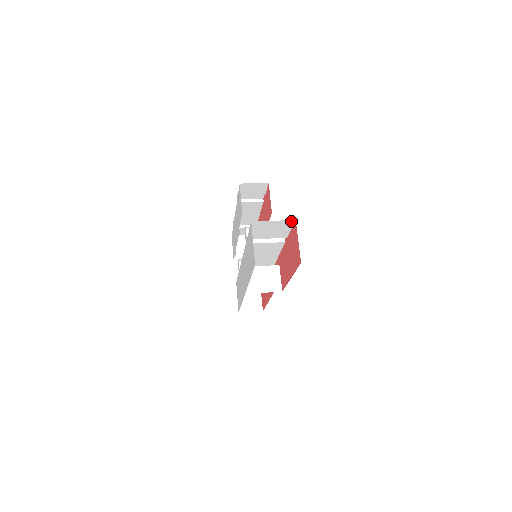
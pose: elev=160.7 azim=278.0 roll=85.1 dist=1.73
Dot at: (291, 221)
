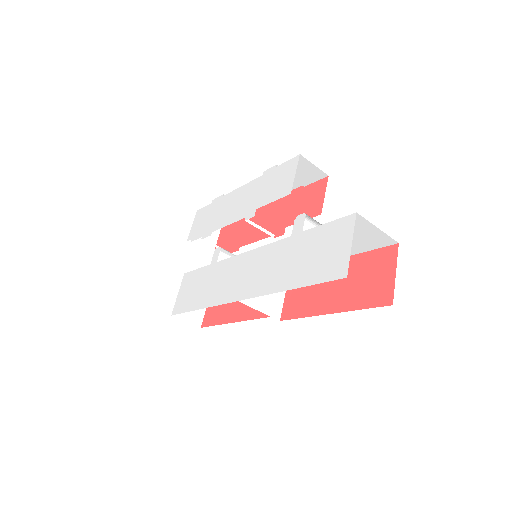
Dot at: (391, 241)
